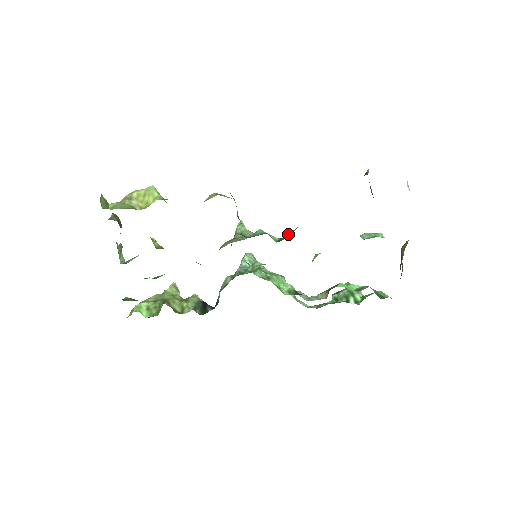
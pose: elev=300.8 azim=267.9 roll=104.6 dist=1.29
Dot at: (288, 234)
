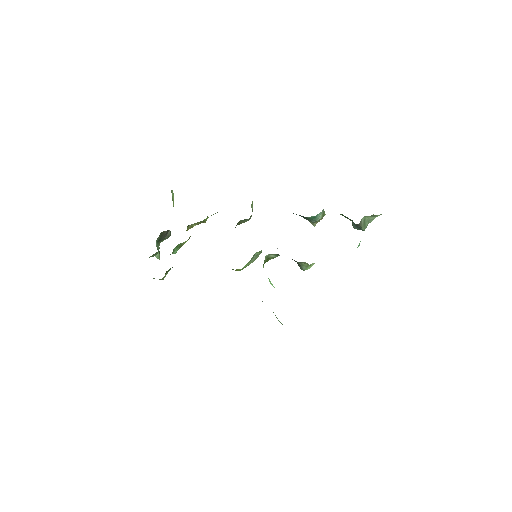
Dot at: occluded
